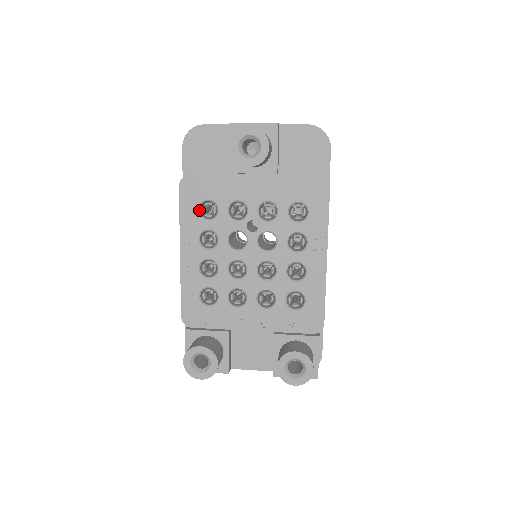
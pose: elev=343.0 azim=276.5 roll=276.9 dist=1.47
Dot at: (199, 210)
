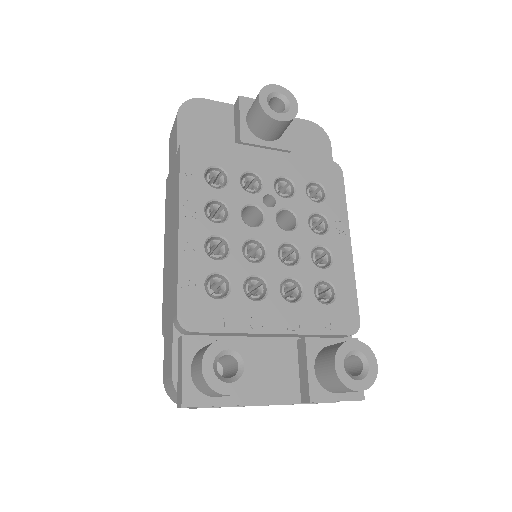
Dot at: (204, 176)
